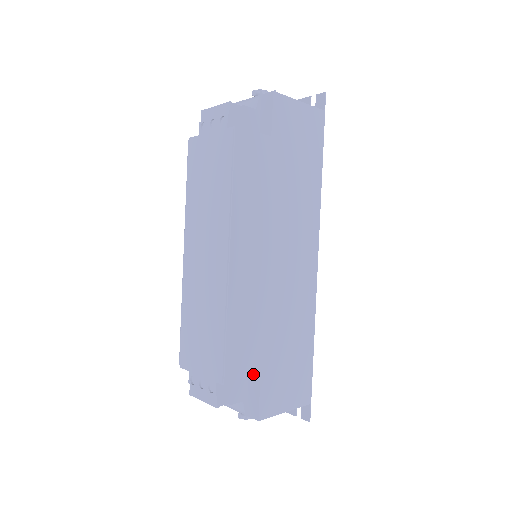
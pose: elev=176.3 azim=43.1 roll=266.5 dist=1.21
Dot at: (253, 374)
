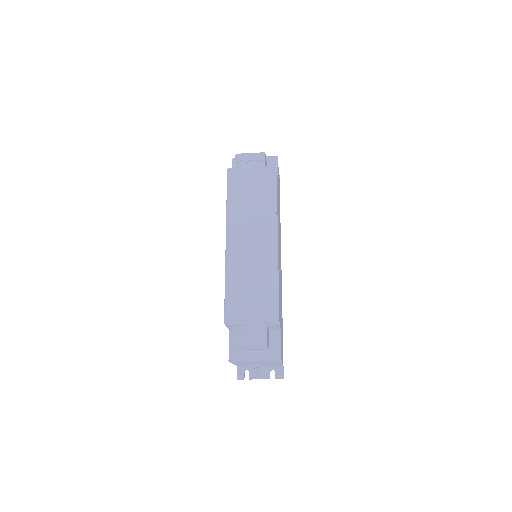
Dot at: (280, 325)
